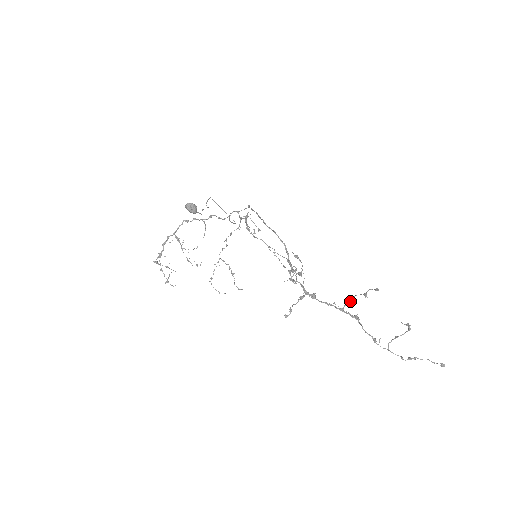
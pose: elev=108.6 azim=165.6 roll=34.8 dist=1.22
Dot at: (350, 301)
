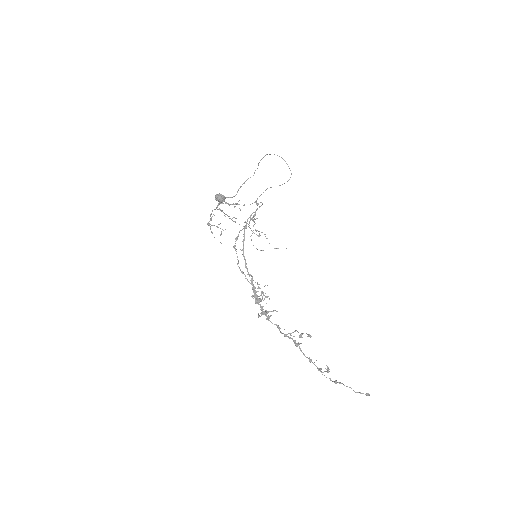
Dot at: (293, 332)
